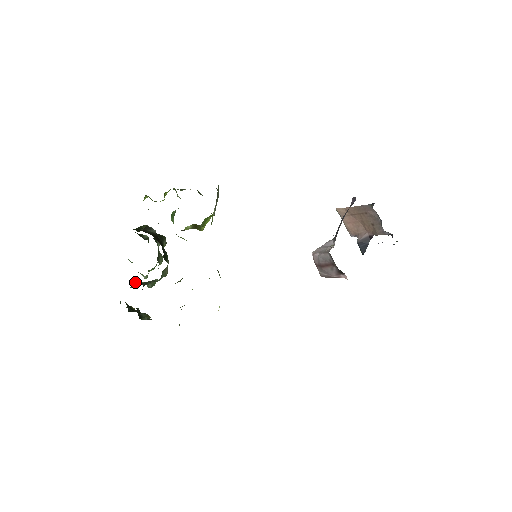
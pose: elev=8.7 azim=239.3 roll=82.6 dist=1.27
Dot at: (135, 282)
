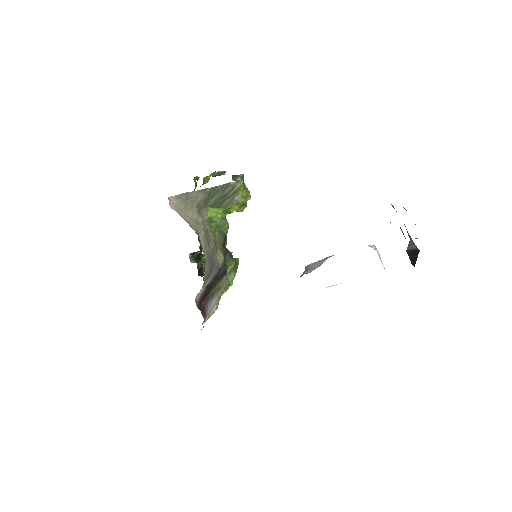
Dot at: occluded
